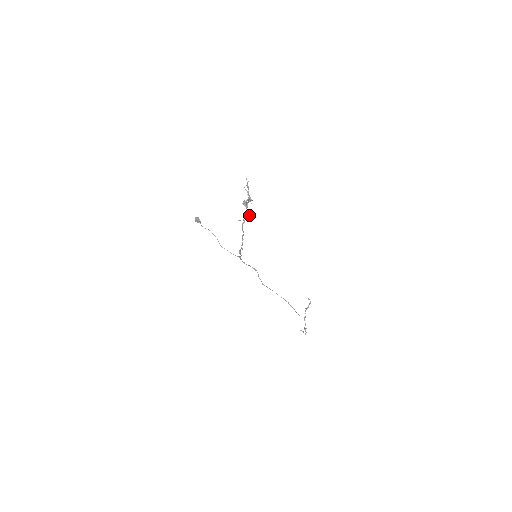
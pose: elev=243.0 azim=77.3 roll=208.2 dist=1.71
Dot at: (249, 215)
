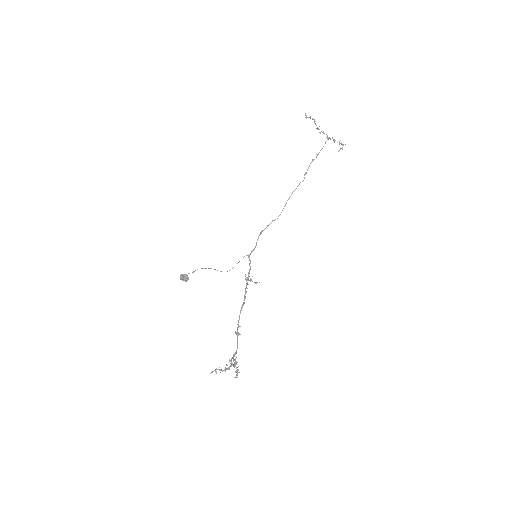
Dot at: (237, 334)
